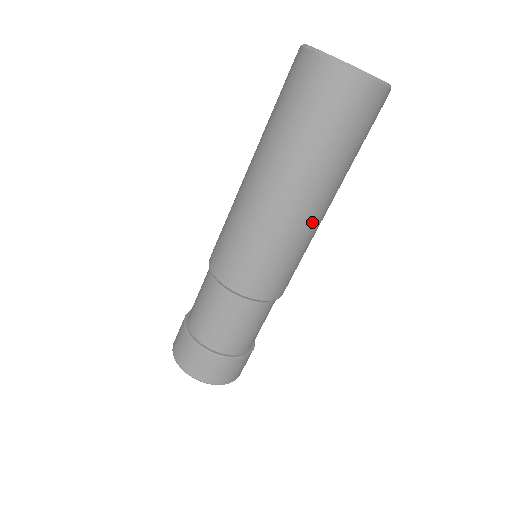
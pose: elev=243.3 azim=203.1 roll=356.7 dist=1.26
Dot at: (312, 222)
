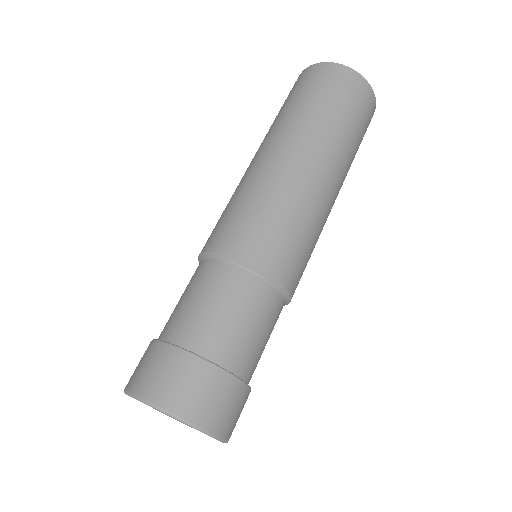
Dot at: (314, 182)
